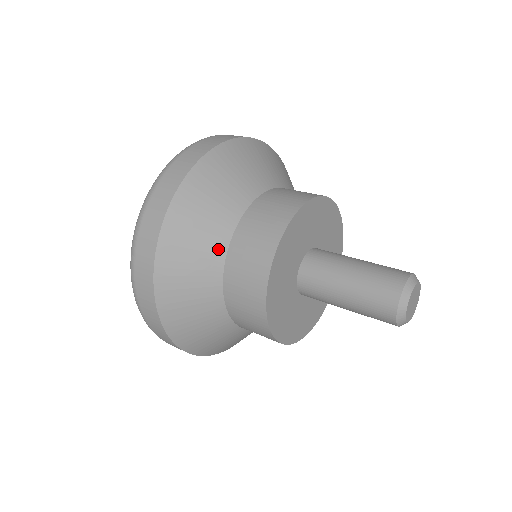
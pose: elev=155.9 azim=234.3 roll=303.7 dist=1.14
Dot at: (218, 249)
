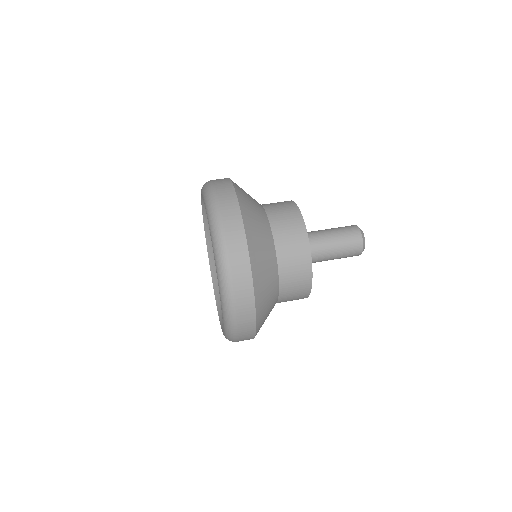
Dot at: (267, 226)
